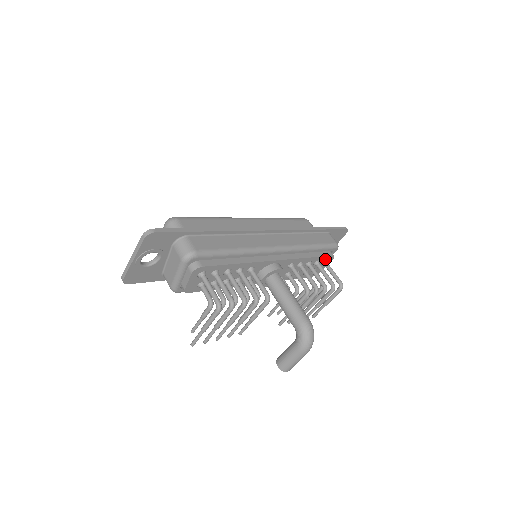
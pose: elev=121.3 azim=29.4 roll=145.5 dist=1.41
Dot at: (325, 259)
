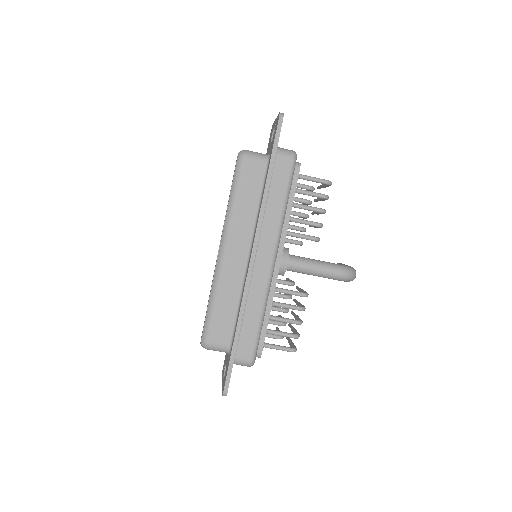
Dot at: (296, 179)
